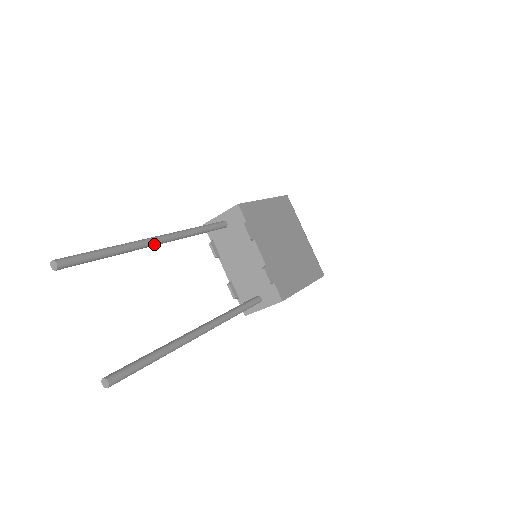
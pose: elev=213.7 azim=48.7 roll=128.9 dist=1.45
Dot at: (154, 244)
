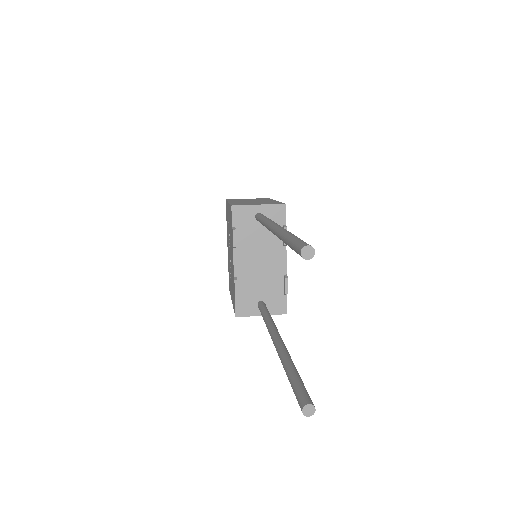
Dot at: occluded
